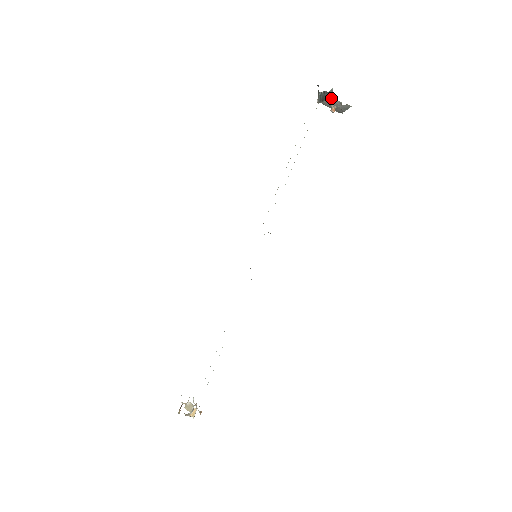
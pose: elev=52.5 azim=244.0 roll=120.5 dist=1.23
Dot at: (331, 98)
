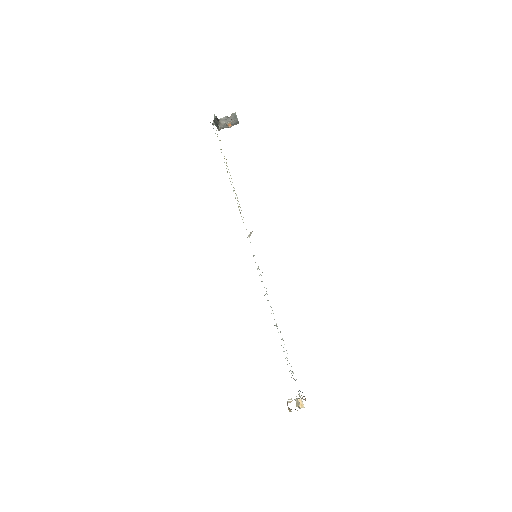
Dot at: (218, 120)
